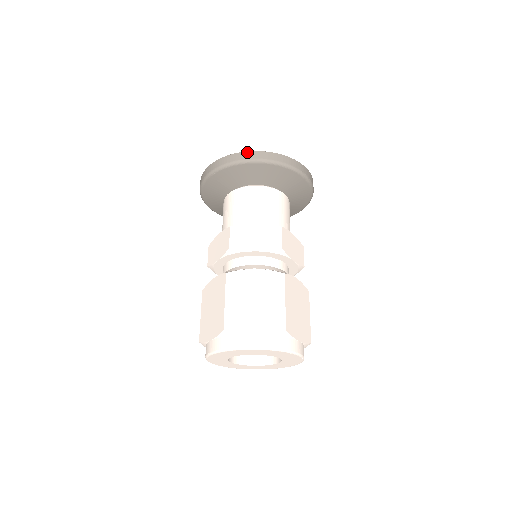
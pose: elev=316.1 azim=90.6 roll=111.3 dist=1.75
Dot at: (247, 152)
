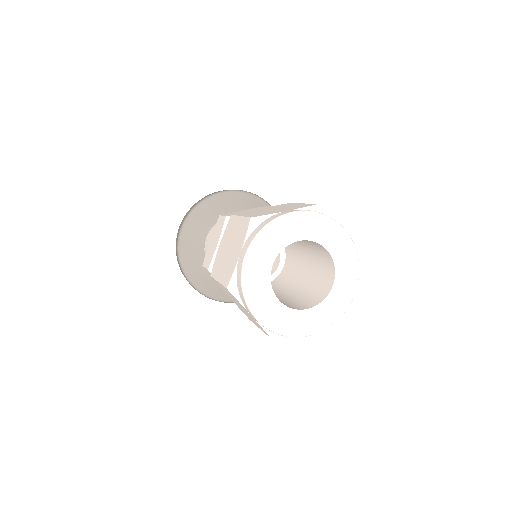
Dot at: (214, 192)
